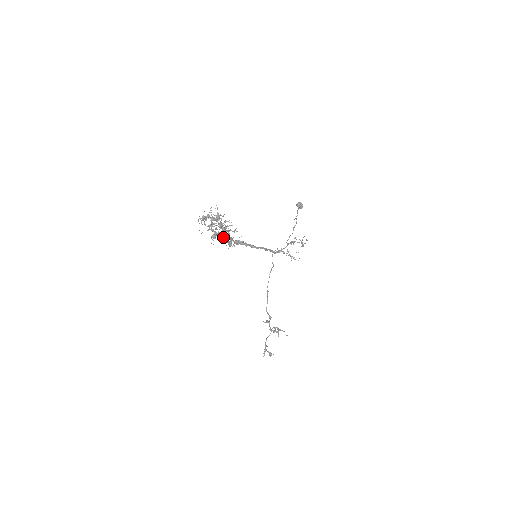
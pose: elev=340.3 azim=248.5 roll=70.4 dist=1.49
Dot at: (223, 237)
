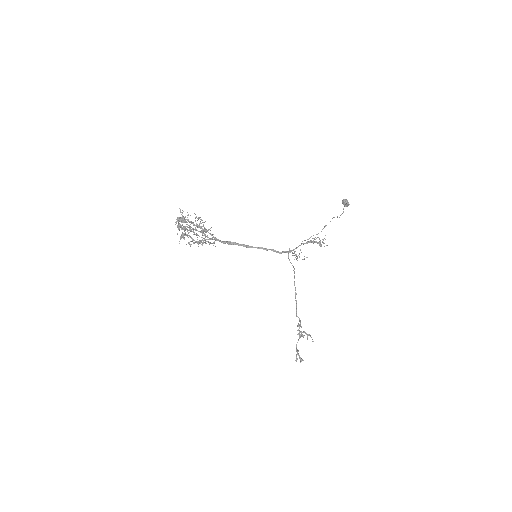
Dot at: (190, 237)
